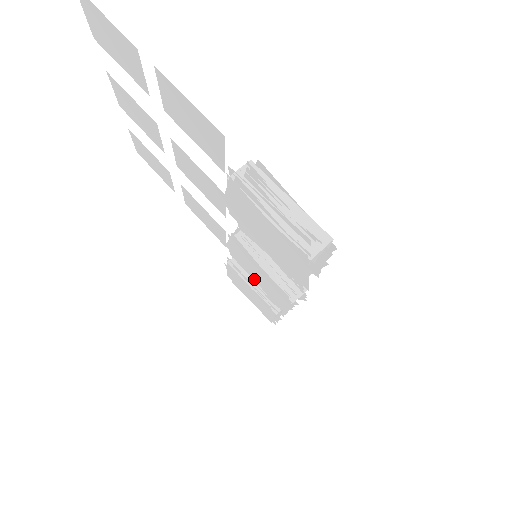
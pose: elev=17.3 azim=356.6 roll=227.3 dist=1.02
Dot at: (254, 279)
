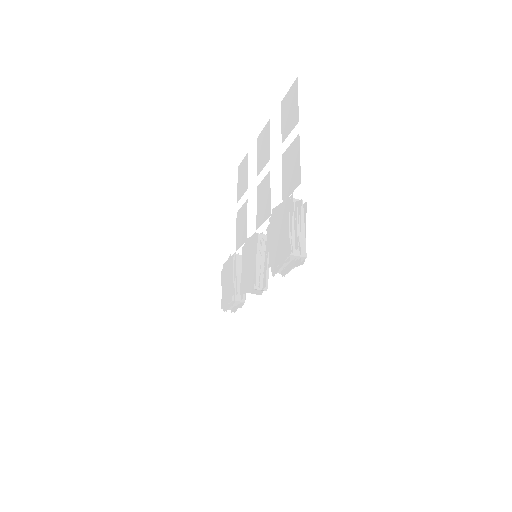
Dot at: (243, 268)
